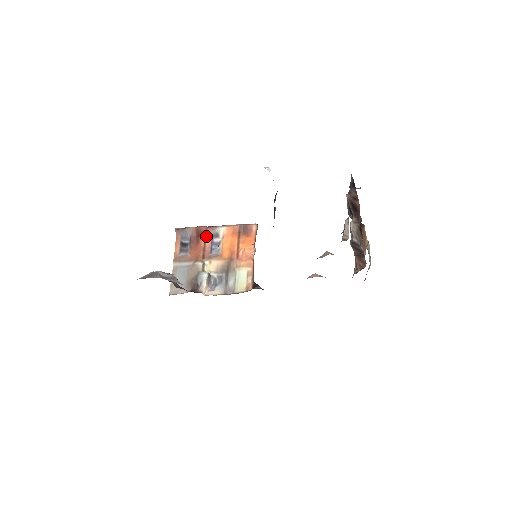
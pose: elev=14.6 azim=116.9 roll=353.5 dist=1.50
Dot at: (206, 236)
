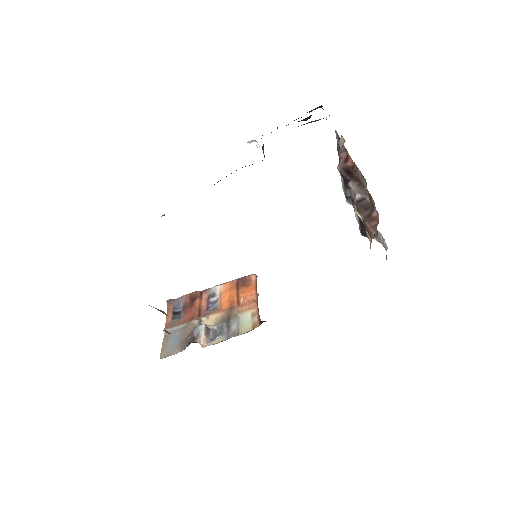
Dot at: (201, 298)
